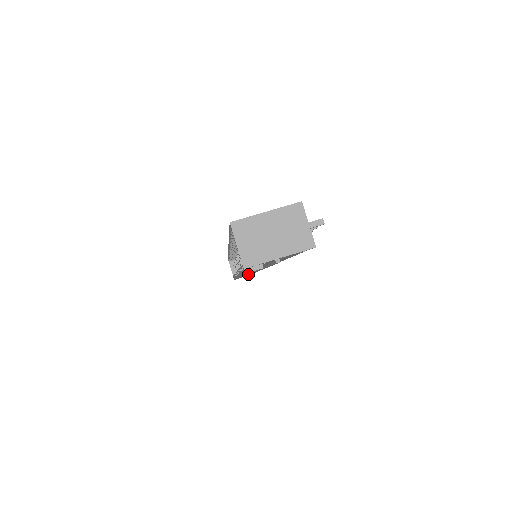
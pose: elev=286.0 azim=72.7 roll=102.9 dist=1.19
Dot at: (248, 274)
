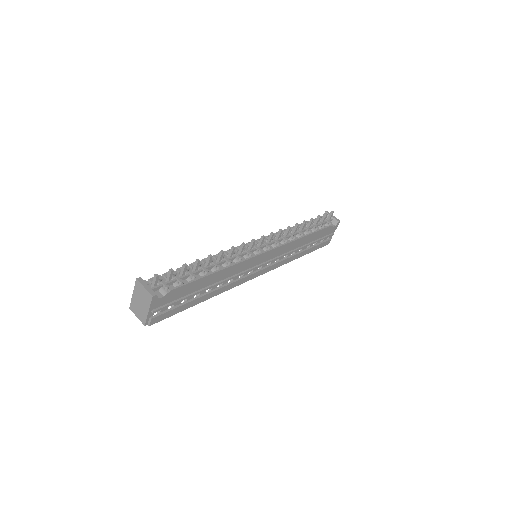
Dot at: (240, 280)
